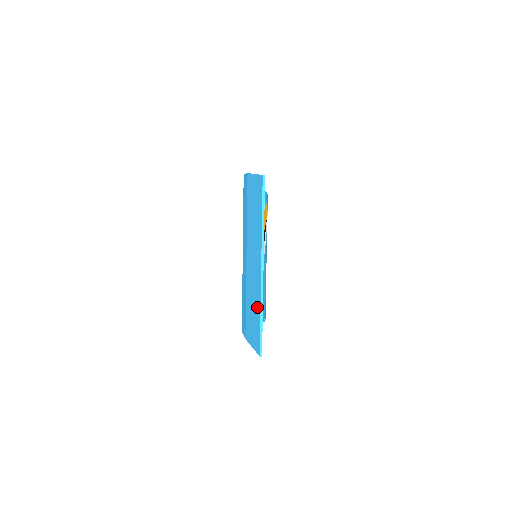
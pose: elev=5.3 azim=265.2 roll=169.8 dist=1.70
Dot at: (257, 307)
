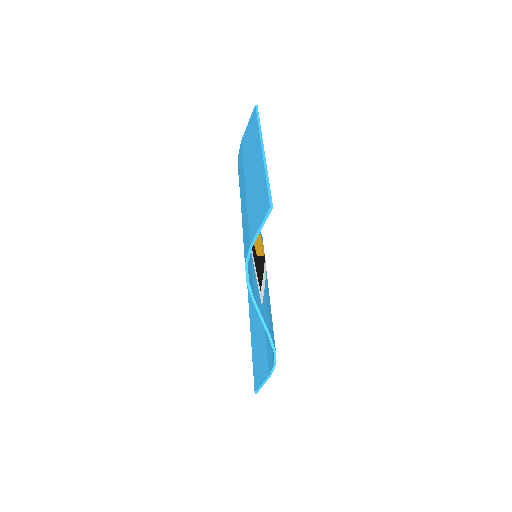
Dot at: (261, 181)
